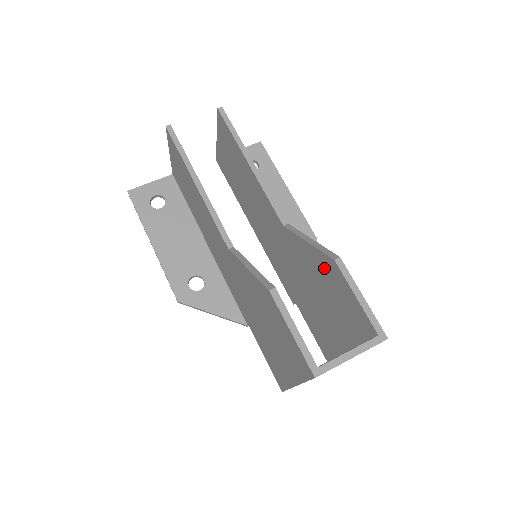
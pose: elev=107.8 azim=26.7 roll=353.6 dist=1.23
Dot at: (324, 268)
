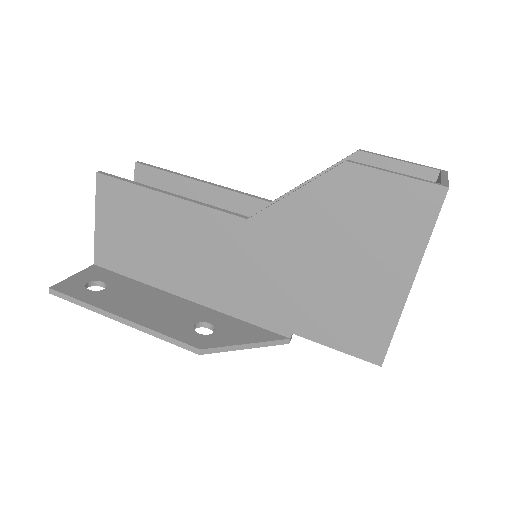
Dot at: occluded
